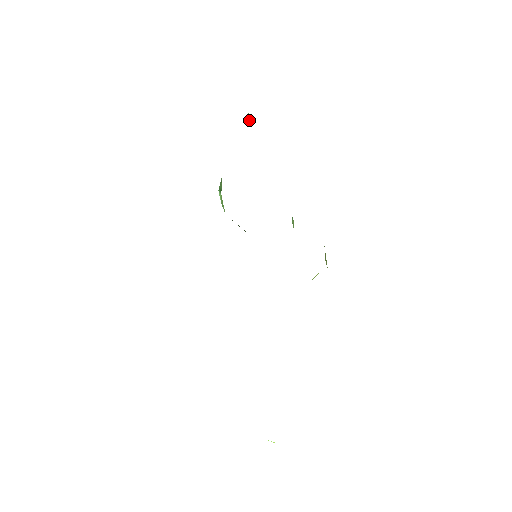
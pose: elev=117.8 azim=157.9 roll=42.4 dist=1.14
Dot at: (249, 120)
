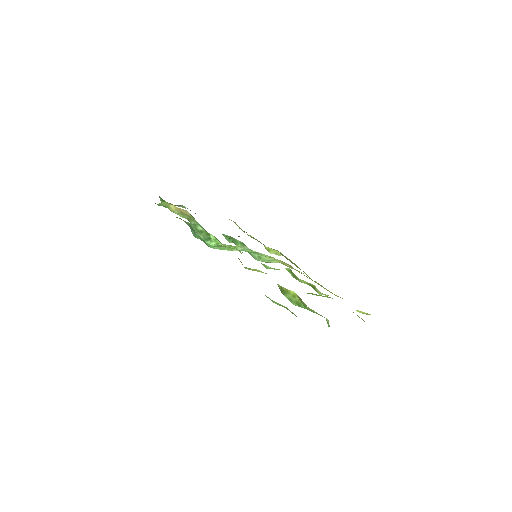
Dot at: (173, 208)
